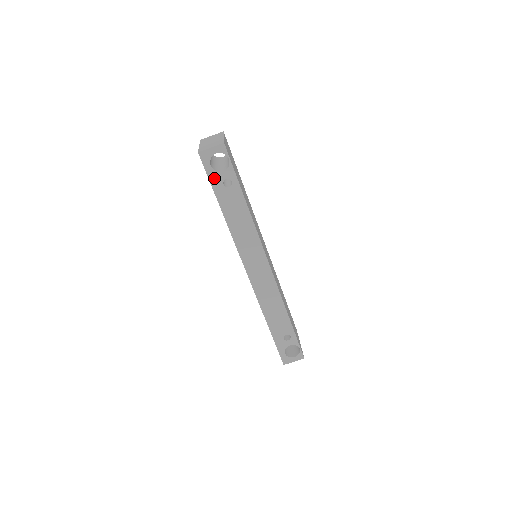
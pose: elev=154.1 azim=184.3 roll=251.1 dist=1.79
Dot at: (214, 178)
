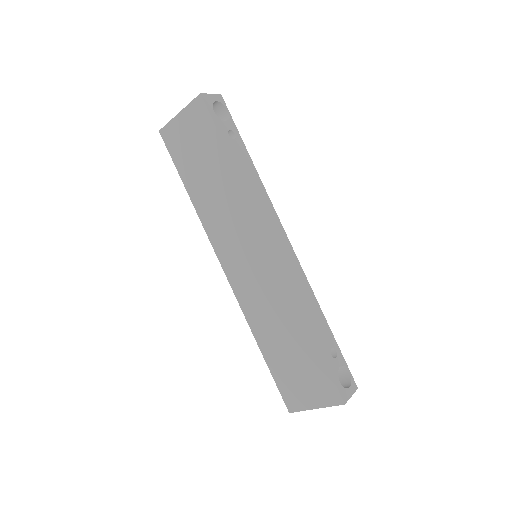
Dot at: (219, 125)
